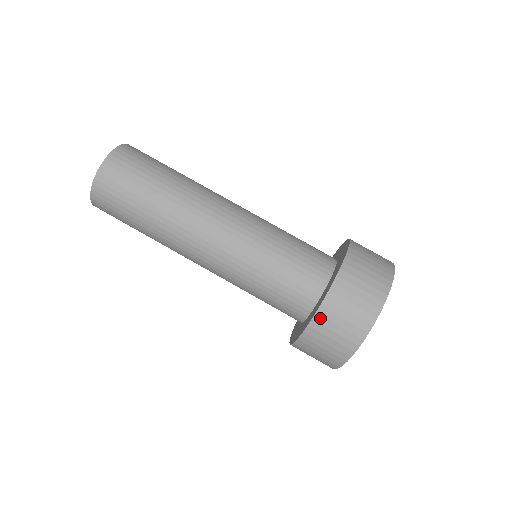
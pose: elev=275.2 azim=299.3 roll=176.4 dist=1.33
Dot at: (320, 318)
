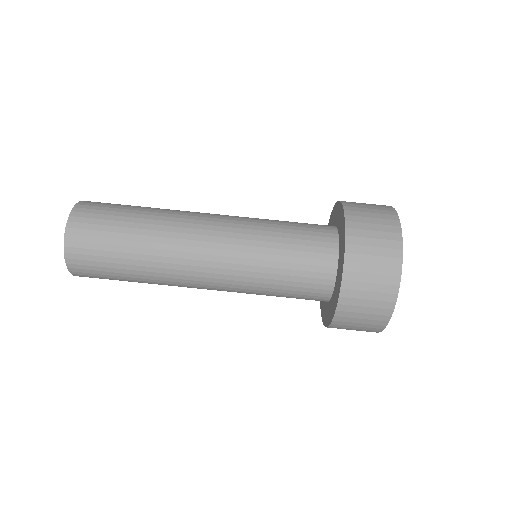
Dot at: (349, 274)
